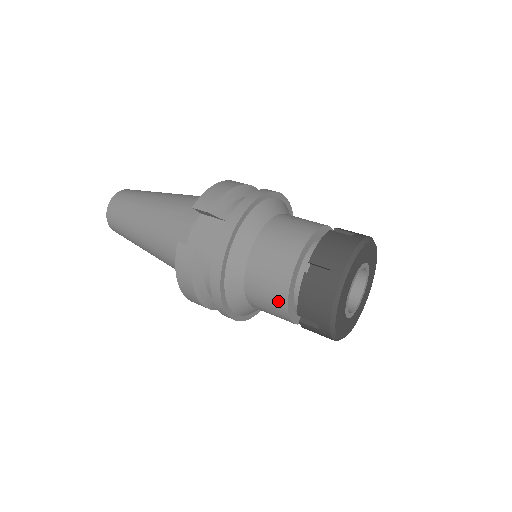
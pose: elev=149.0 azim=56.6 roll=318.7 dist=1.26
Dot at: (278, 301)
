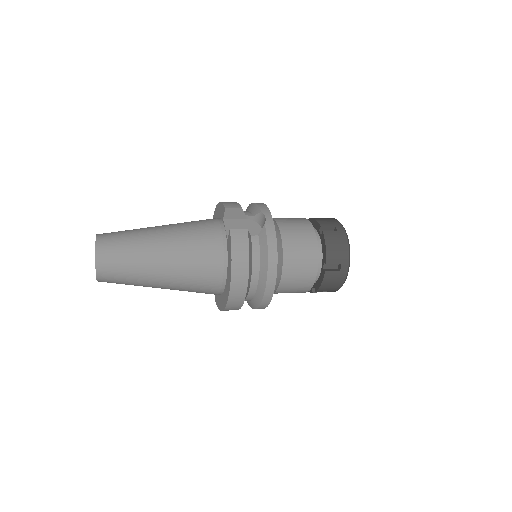
Dot at: (311, 258)
